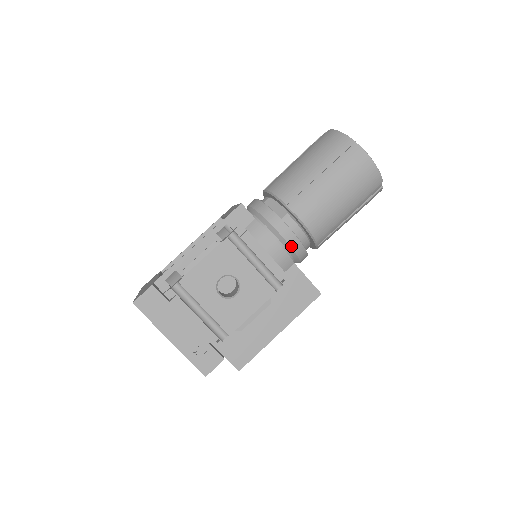
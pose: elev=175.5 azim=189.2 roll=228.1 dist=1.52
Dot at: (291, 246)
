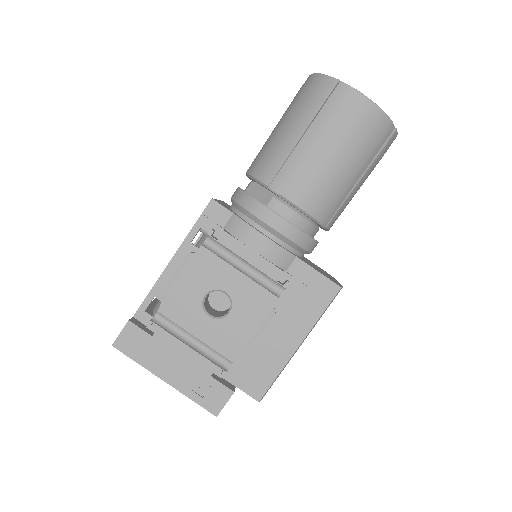
Dot at: (286, 236)
